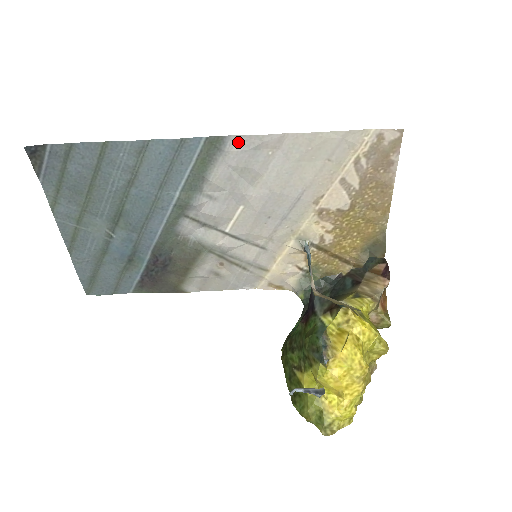
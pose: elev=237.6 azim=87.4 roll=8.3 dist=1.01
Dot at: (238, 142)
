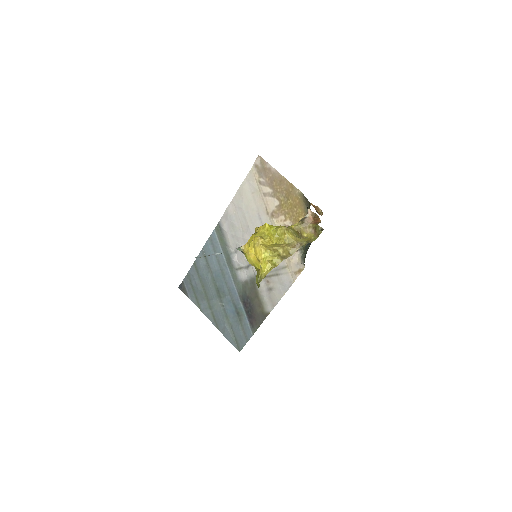
Dot at: (223, 220)
